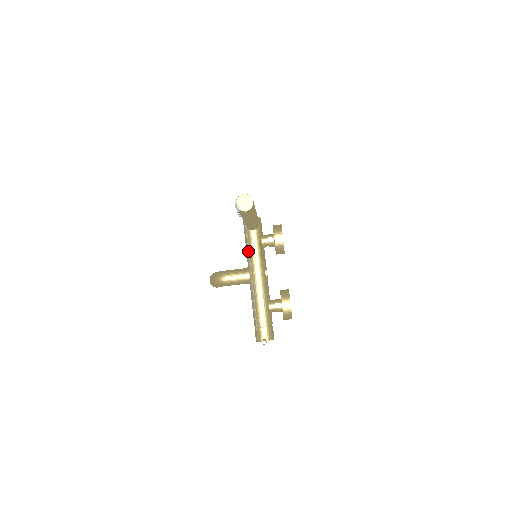
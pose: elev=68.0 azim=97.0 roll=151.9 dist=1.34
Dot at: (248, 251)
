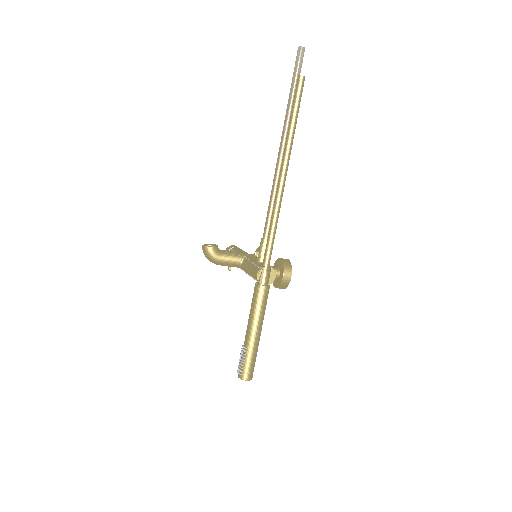
Dot at: (248, 274)
